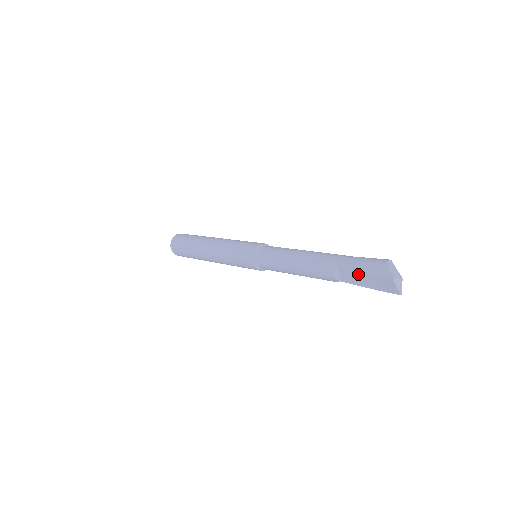
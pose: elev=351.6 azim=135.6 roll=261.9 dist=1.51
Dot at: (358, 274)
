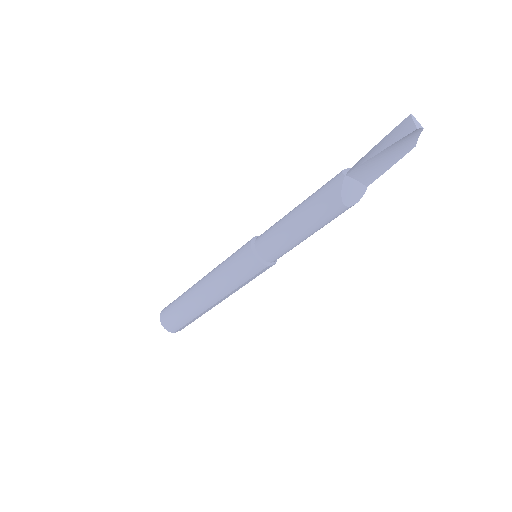
Dot at: (371, 151)
